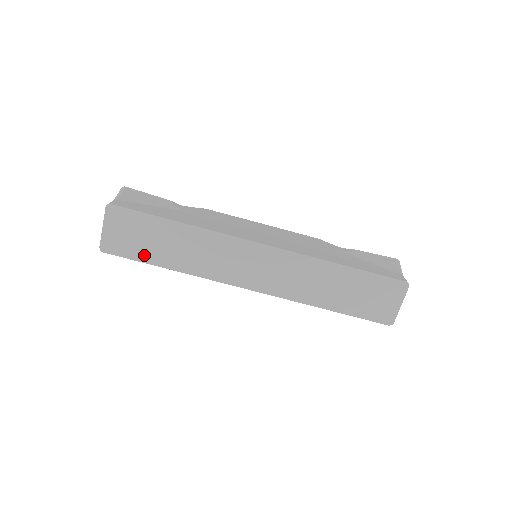
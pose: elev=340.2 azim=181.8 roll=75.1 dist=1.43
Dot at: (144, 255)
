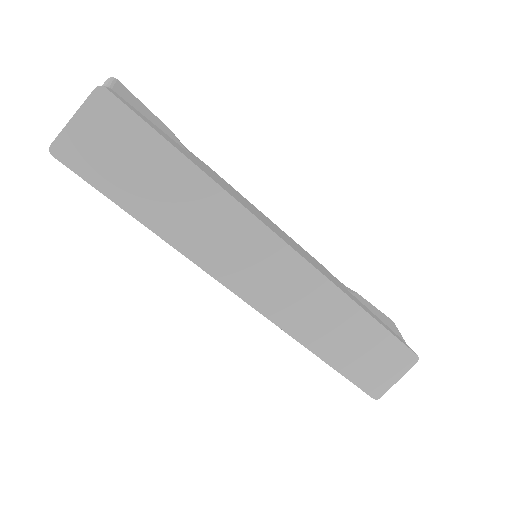
Dot at: (118, 189)
